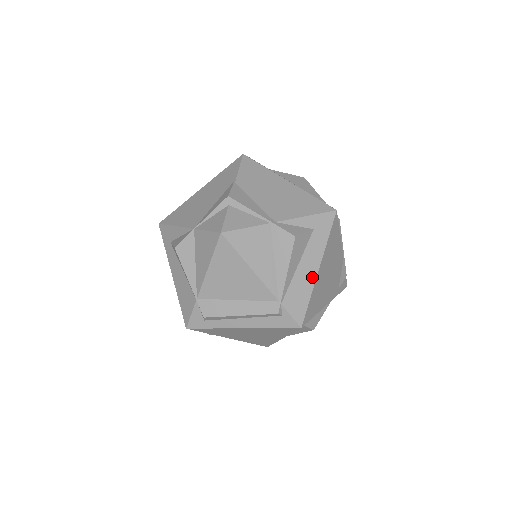
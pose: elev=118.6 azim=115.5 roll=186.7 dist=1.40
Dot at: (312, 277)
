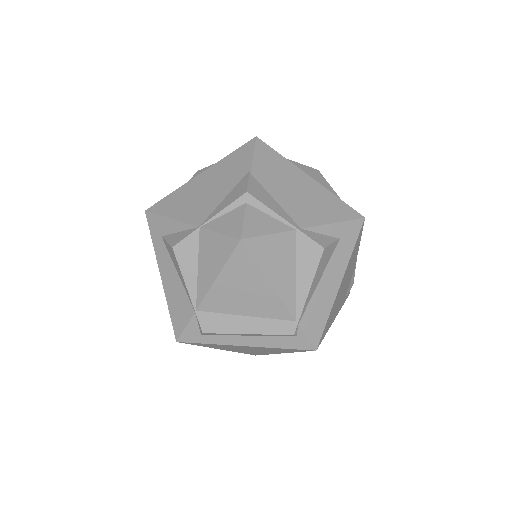
Dot at: (333, 293)
